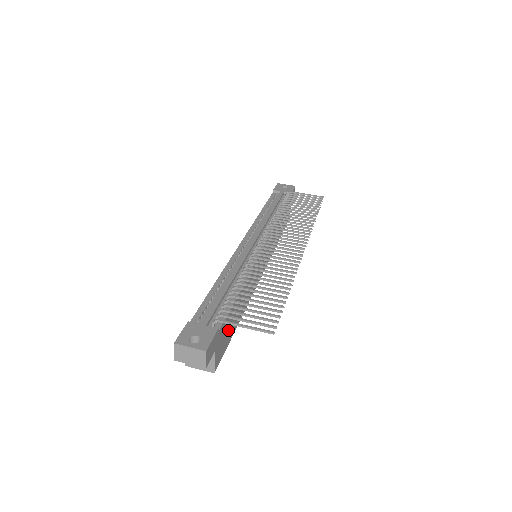
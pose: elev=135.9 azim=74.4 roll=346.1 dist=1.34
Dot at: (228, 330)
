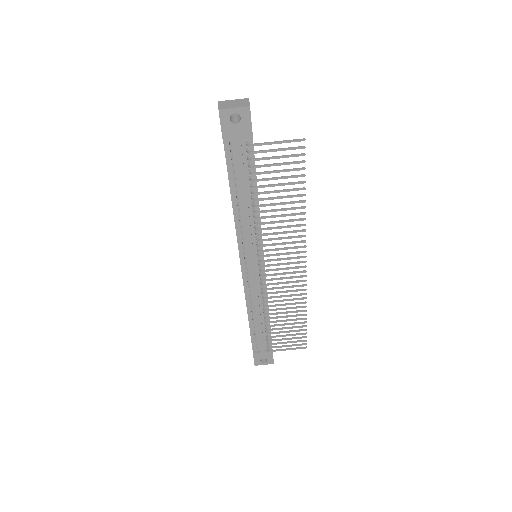
Dot at: occluded
